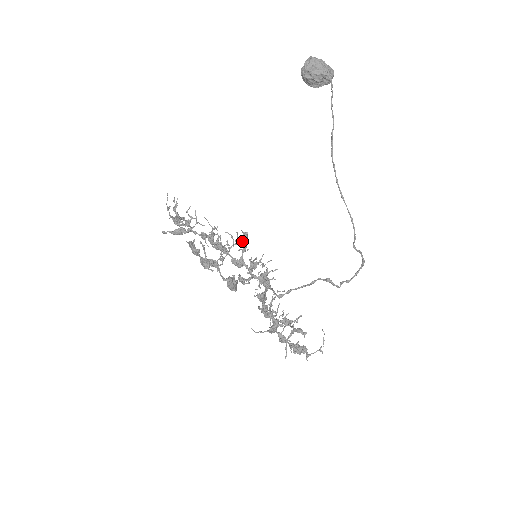
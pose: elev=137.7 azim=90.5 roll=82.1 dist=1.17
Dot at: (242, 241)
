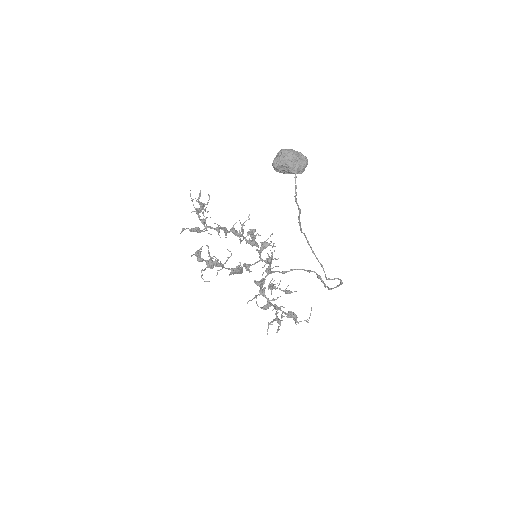
Dot at: (251, 235)
